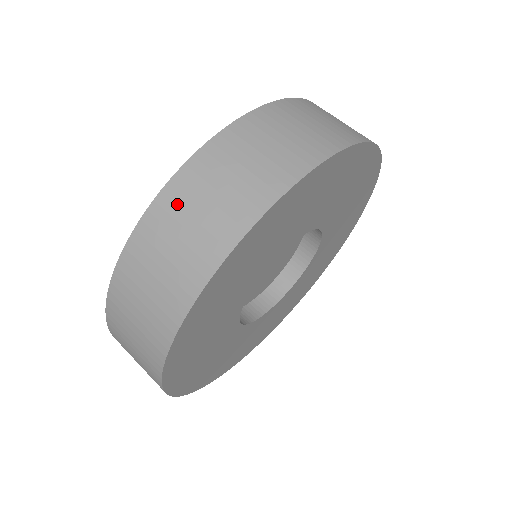
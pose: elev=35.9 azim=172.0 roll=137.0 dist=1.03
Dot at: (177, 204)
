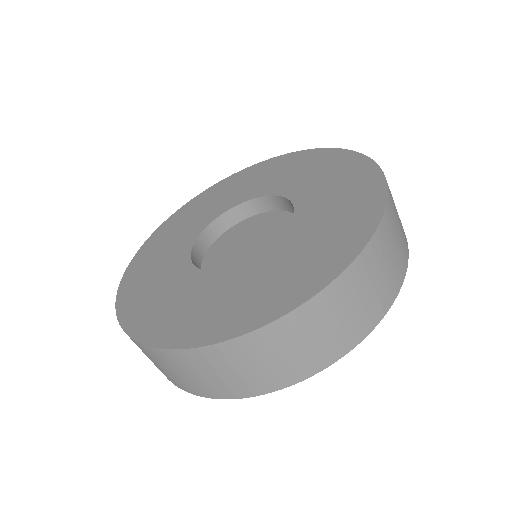
Dot at: (245, 352)
